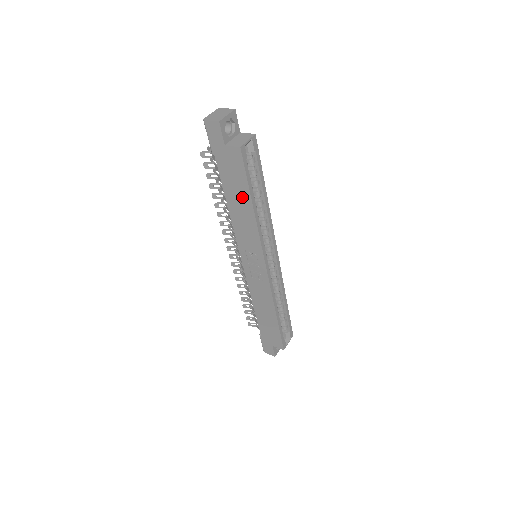
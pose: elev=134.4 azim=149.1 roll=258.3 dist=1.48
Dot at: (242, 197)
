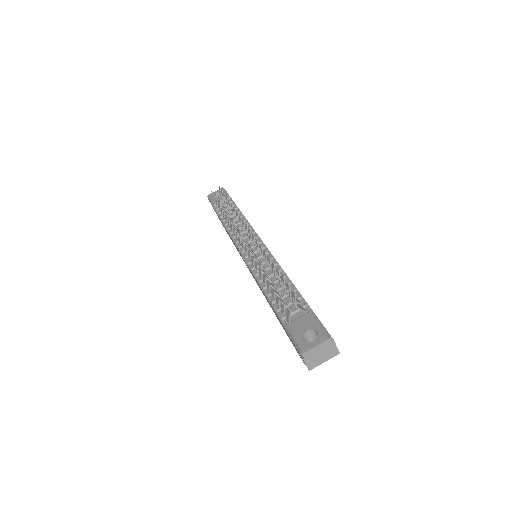
Dot at: (277, 317)
